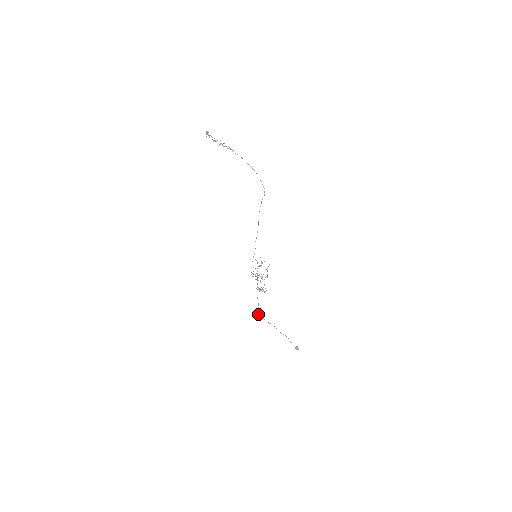
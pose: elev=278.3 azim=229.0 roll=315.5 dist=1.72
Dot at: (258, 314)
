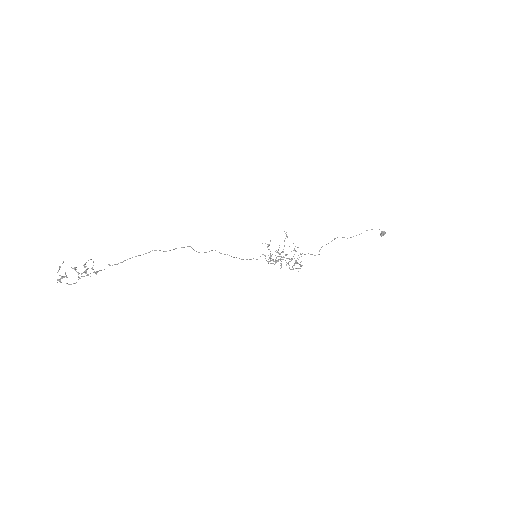
Dot at: occluded
